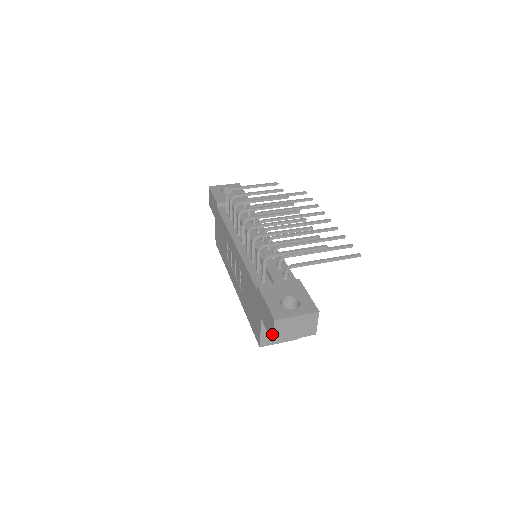
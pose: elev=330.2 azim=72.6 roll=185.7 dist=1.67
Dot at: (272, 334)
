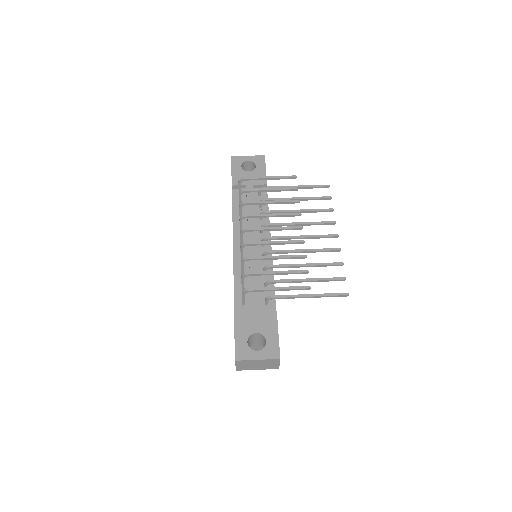
Dot at: occluded
